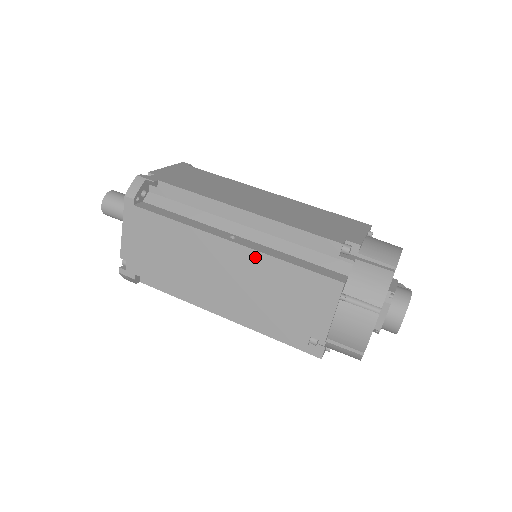
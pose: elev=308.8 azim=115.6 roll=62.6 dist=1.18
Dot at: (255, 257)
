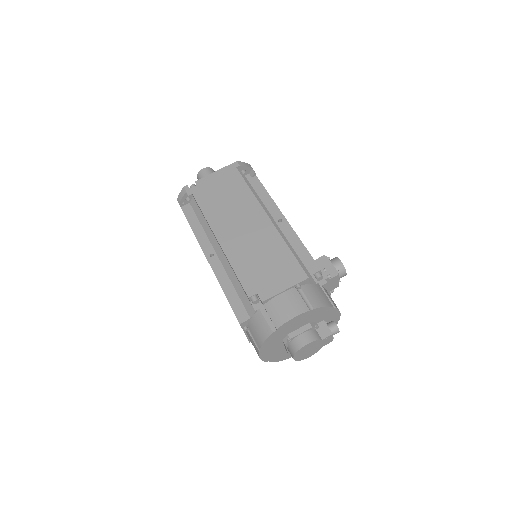
Dot at: occluded
